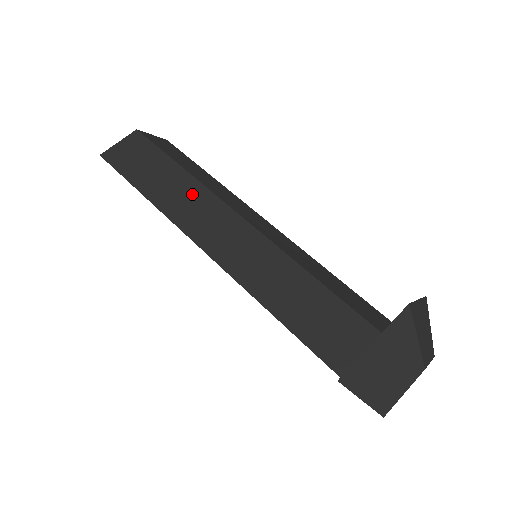
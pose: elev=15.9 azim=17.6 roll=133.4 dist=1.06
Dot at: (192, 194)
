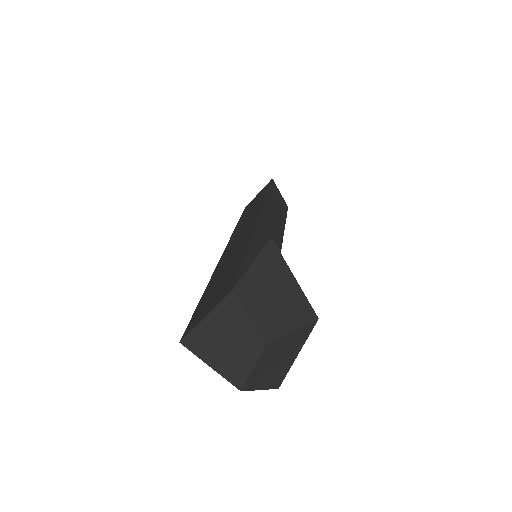
Dot at: (279, 221)
